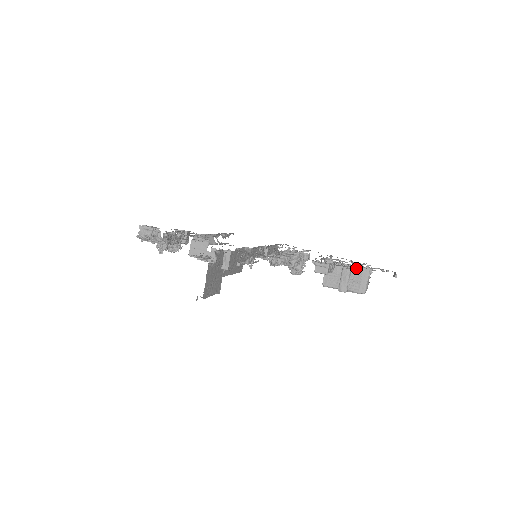
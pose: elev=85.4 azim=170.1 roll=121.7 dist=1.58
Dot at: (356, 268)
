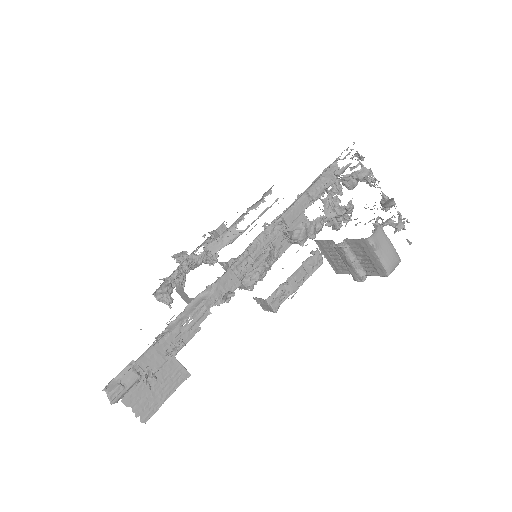
Dot at: (351, 243)
